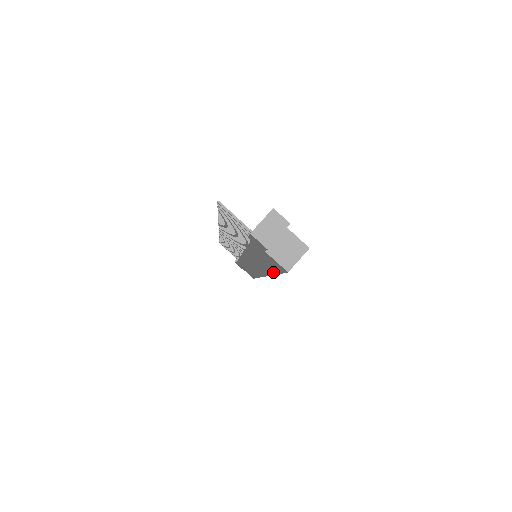
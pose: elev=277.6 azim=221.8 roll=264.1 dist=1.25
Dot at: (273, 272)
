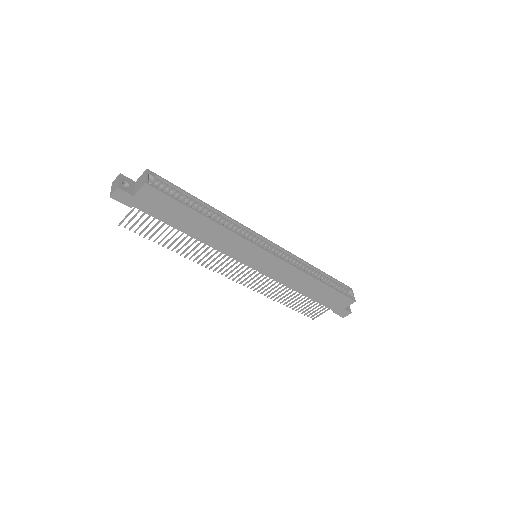
Dot at: (200, 217)
